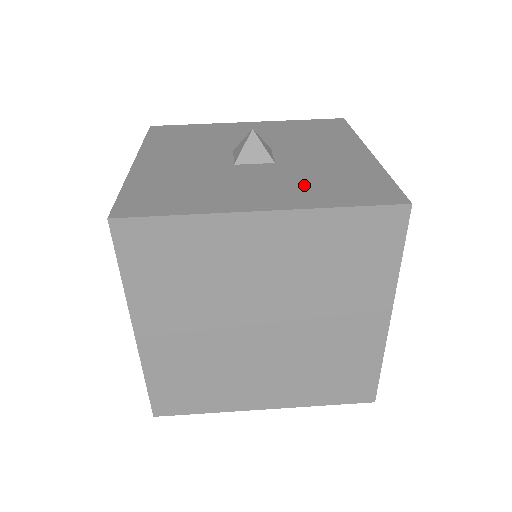
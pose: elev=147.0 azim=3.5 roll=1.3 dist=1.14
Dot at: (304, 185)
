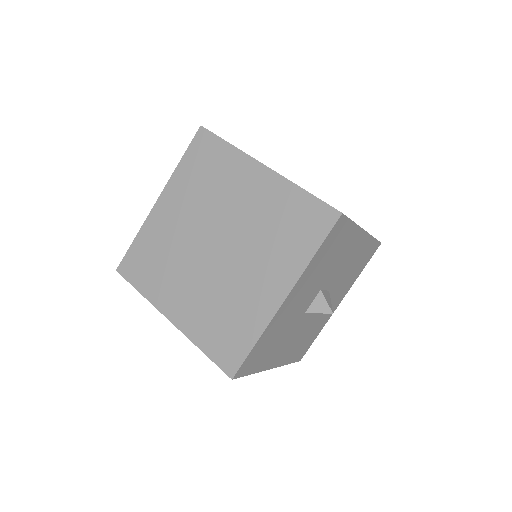
Dot at: occluded
